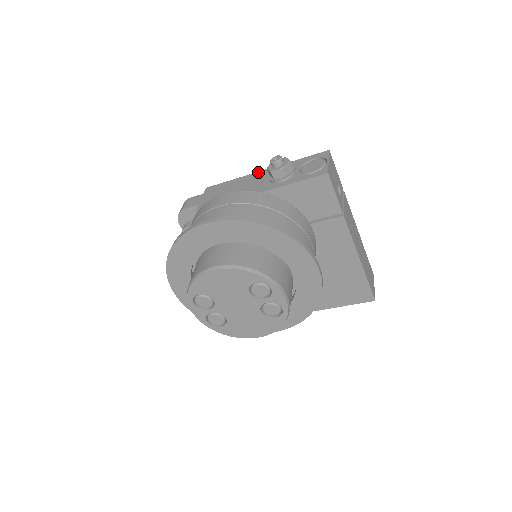
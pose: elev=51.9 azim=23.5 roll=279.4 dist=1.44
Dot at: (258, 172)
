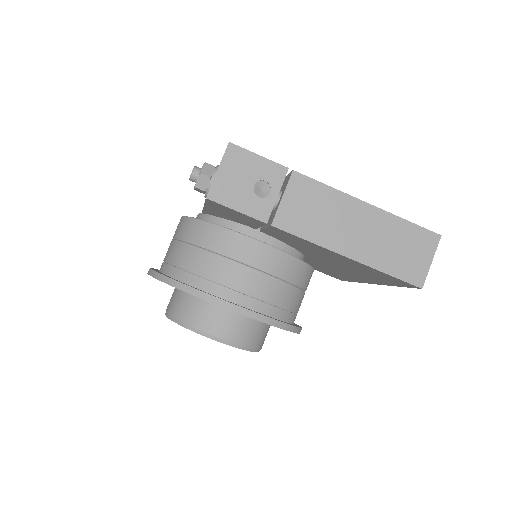
Dot at: occluded
